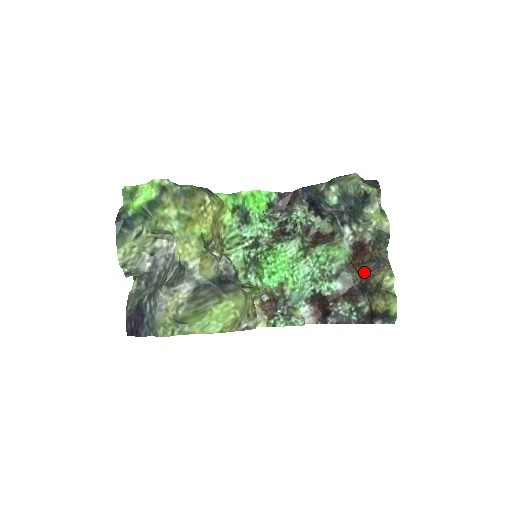
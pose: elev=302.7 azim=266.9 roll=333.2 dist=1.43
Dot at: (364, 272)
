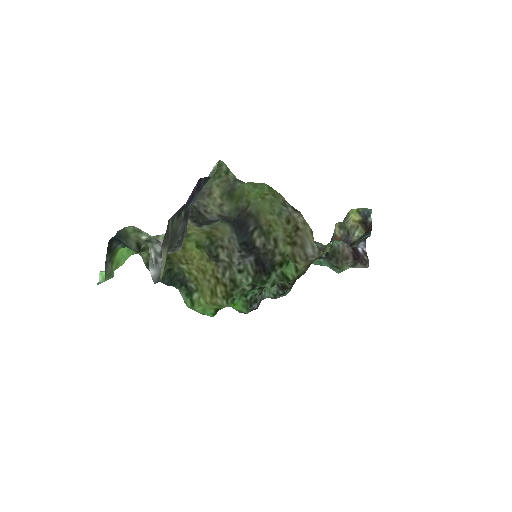
Dot at: occluded
